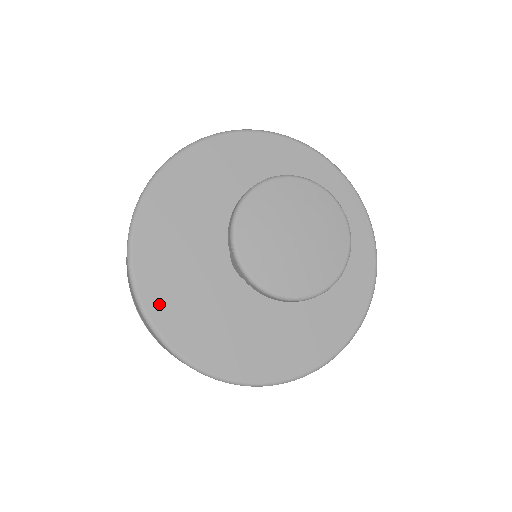
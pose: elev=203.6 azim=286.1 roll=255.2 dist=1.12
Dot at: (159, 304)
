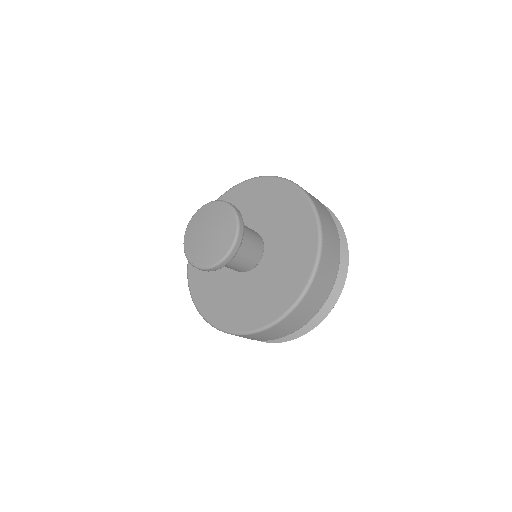
Dot at: (195, 283)
